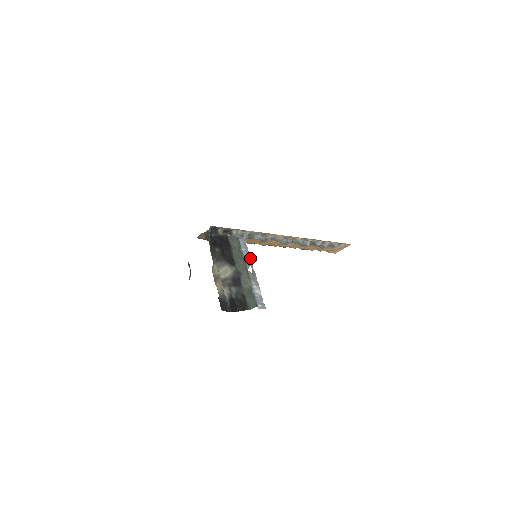
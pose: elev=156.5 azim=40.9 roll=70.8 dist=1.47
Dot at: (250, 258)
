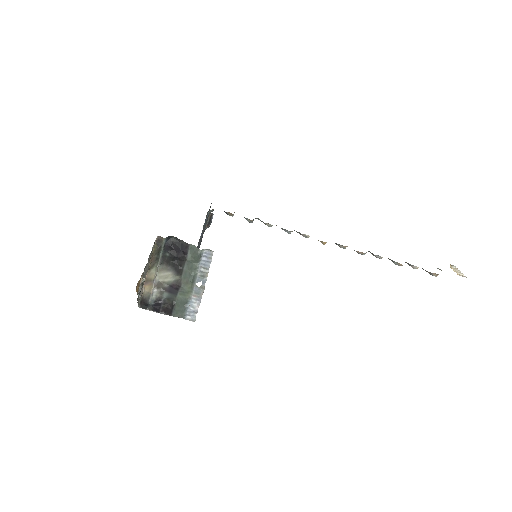
Dot at: (207, 273)
